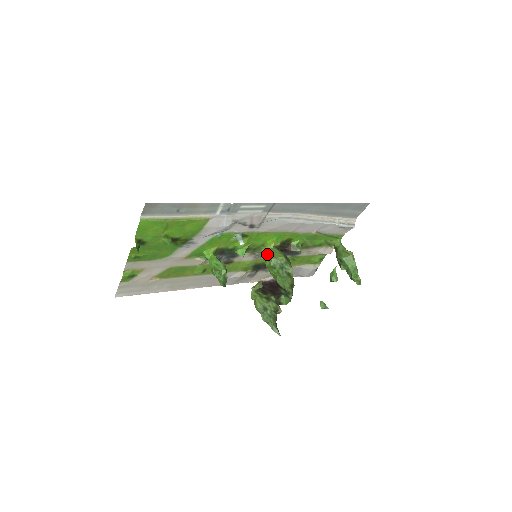
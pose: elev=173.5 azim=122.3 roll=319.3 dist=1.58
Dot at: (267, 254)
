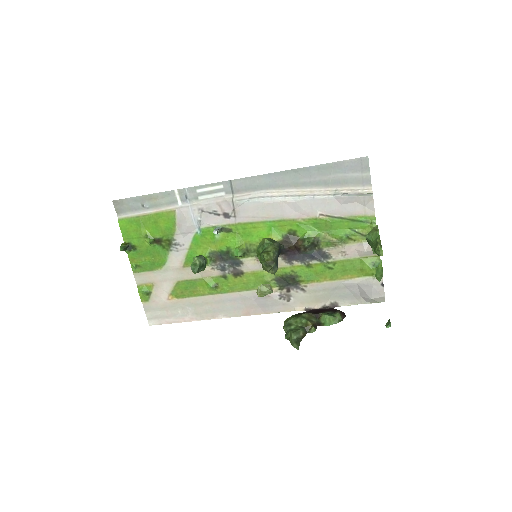
Dot at: occluded
